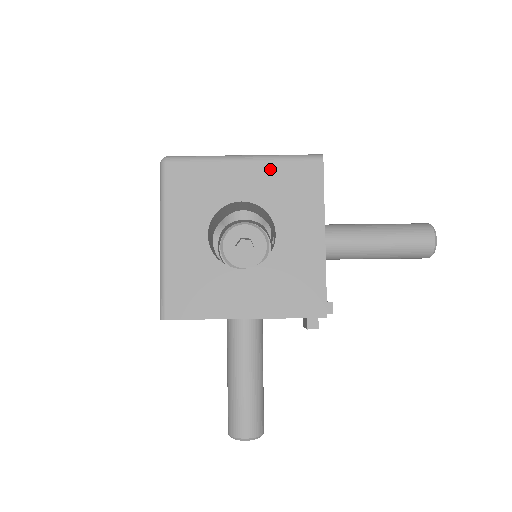
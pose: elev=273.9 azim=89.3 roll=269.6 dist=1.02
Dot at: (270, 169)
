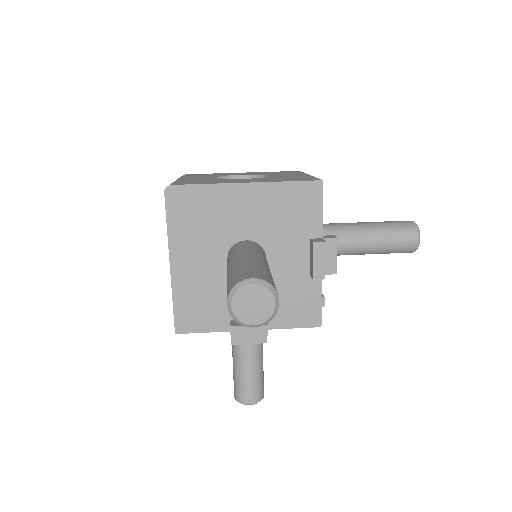
Dot at: (262, 172)
